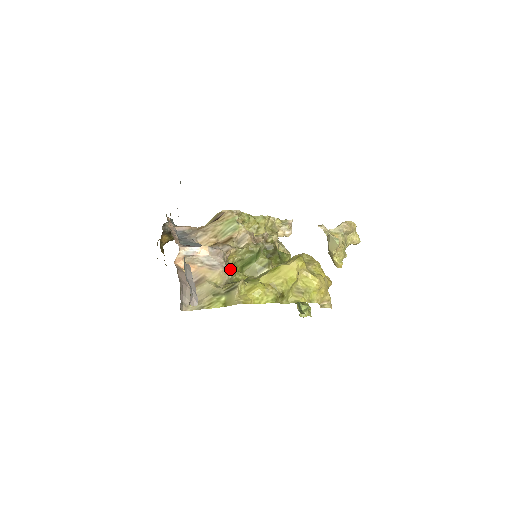
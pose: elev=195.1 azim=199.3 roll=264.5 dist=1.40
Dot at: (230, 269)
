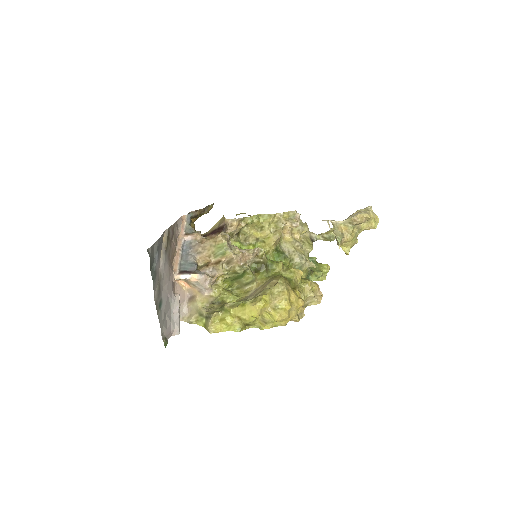
Dot at: (215, 293)
